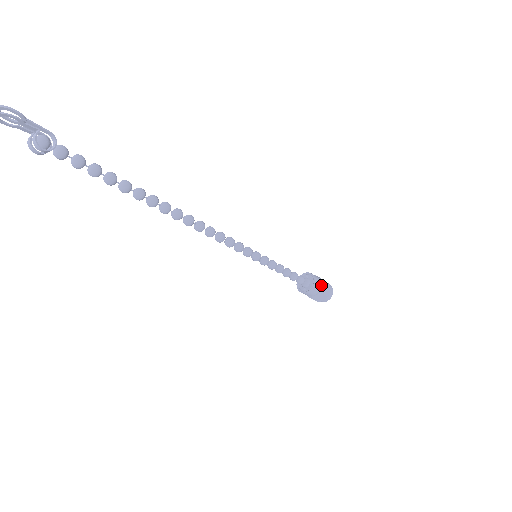
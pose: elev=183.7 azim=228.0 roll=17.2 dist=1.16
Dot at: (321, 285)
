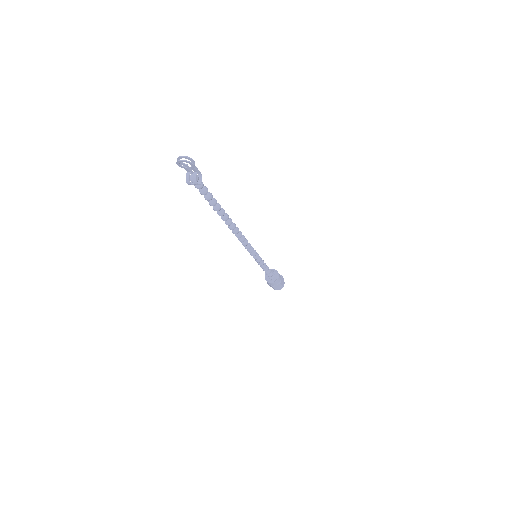
Dot at: (281, 278)
